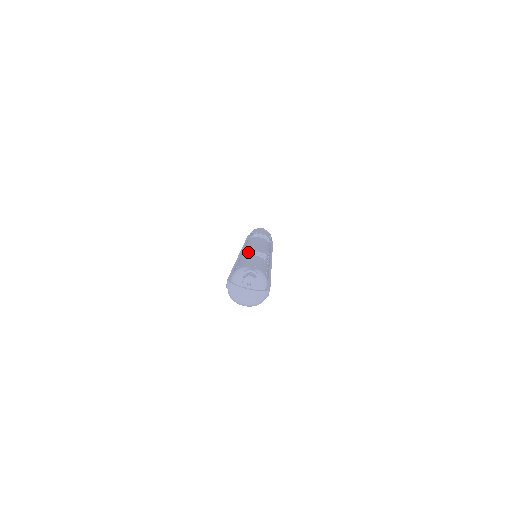
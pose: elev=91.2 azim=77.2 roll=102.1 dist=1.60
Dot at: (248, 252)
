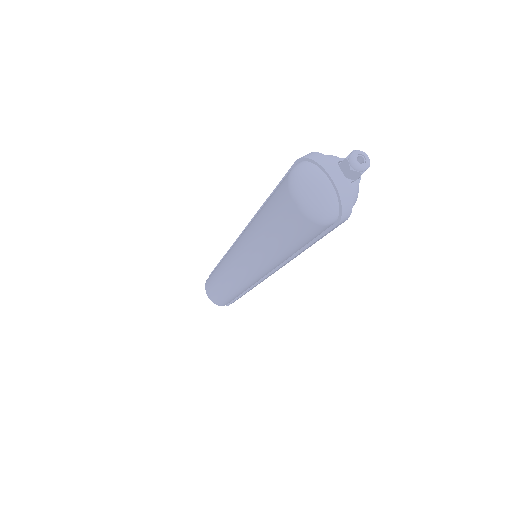
Dot at: occluded
